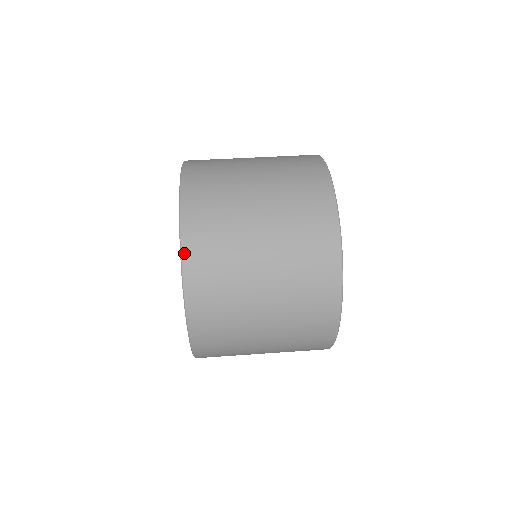
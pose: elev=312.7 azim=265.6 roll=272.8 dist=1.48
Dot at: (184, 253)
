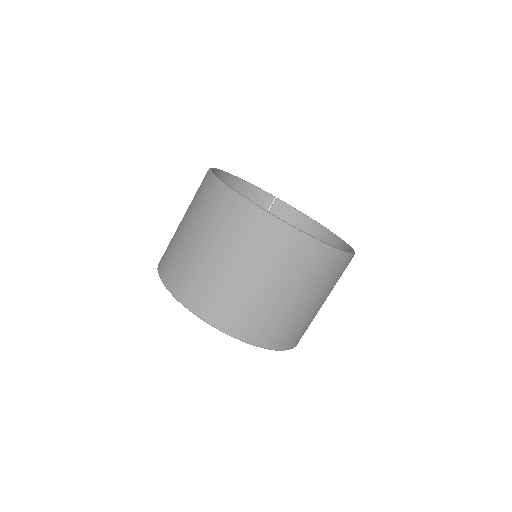
Dot at: (283, 349)
